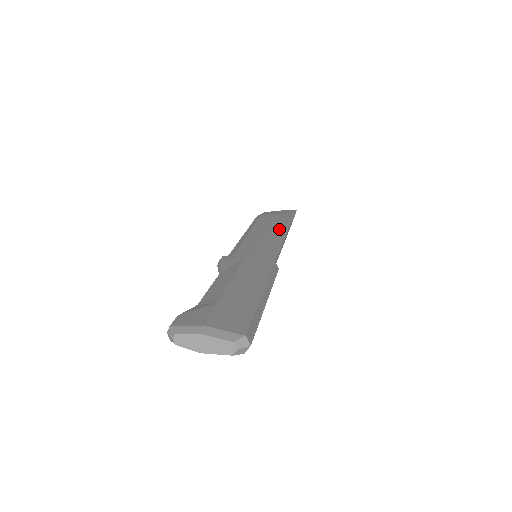
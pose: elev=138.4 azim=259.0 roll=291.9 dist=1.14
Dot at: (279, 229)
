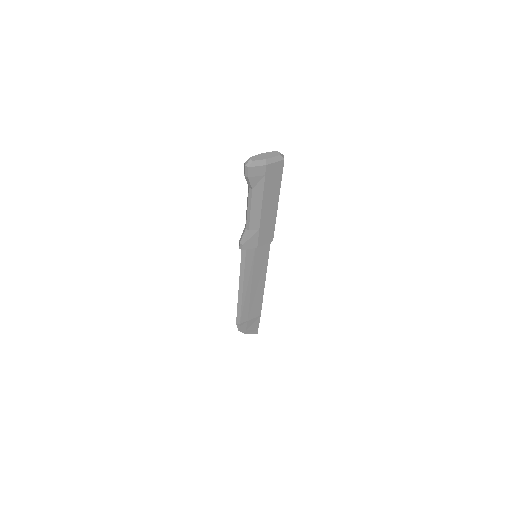
Dot at: occluded
